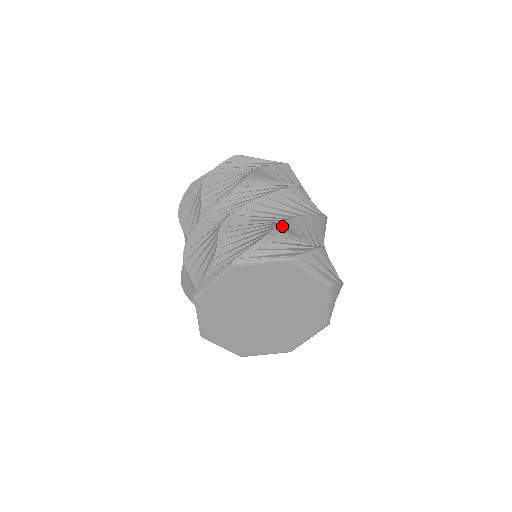
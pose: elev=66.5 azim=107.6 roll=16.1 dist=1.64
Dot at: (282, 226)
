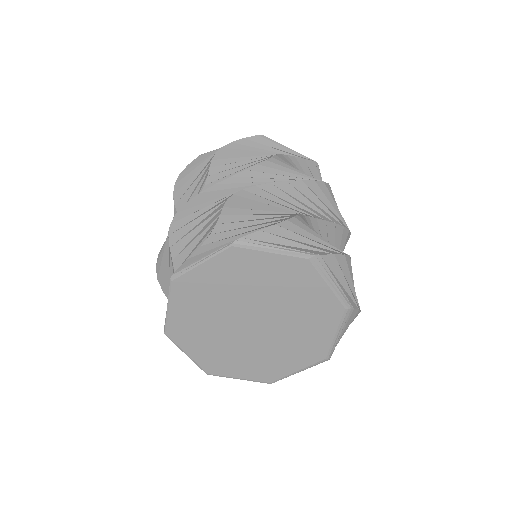
Dot at: (304, 219)
